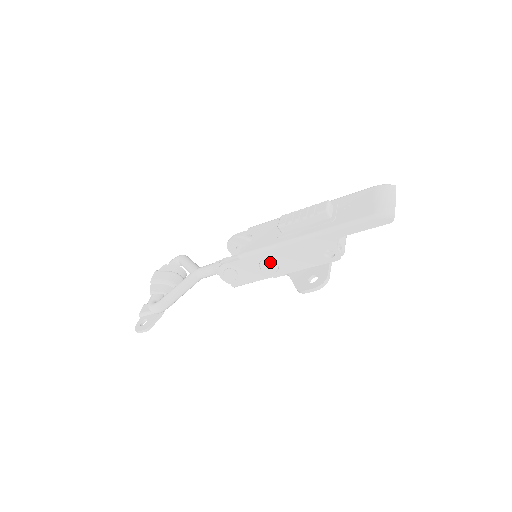
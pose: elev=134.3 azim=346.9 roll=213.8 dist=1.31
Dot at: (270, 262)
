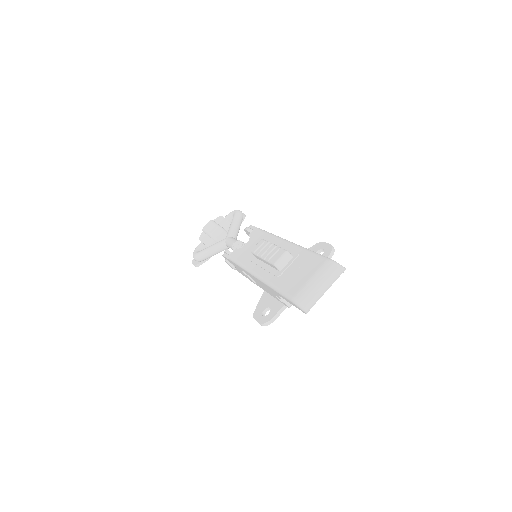
Dot at: (247, 276)
